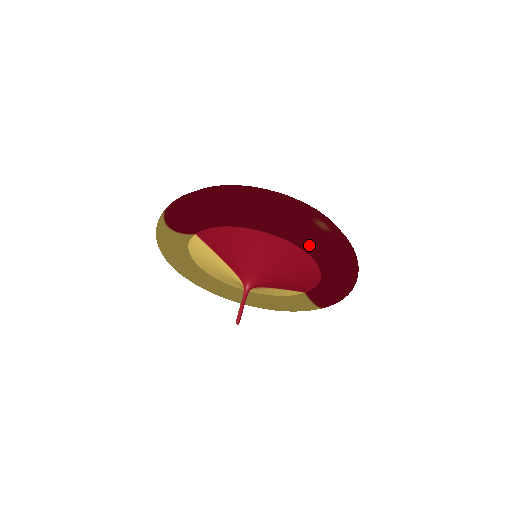
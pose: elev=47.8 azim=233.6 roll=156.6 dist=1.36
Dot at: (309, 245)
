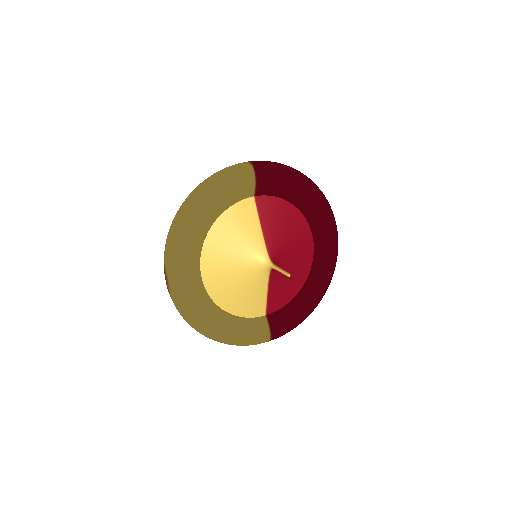
Dot at: (333, 243)
